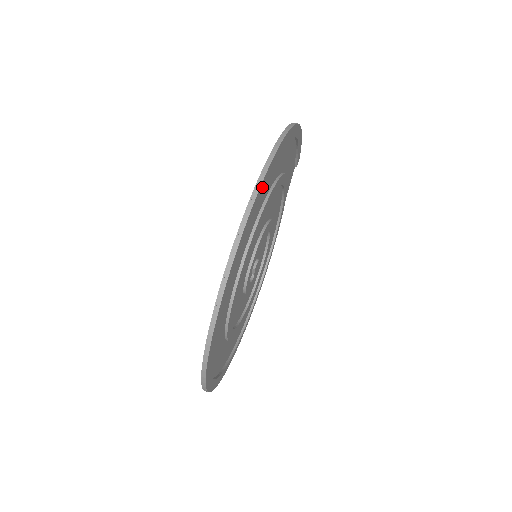
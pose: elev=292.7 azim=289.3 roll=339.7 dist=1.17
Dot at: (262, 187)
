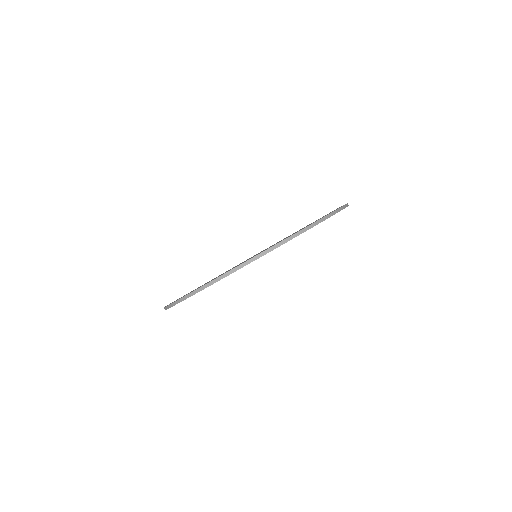
Dot at: occluded
